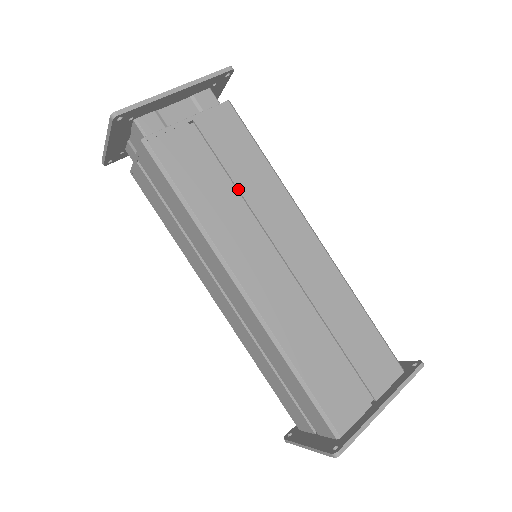
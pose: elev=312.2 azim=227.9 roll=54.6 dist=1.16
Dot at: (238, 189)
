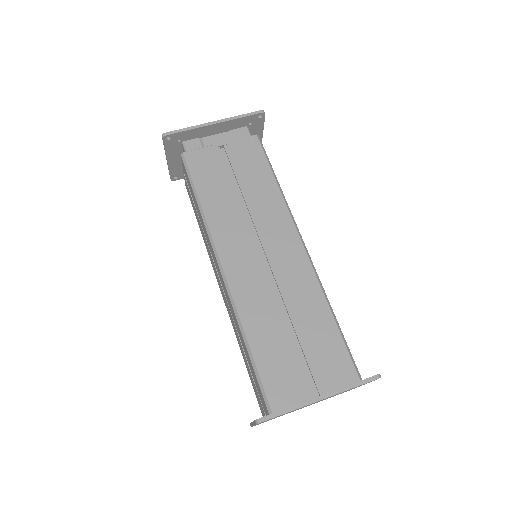
Dot at: (243, 196)
